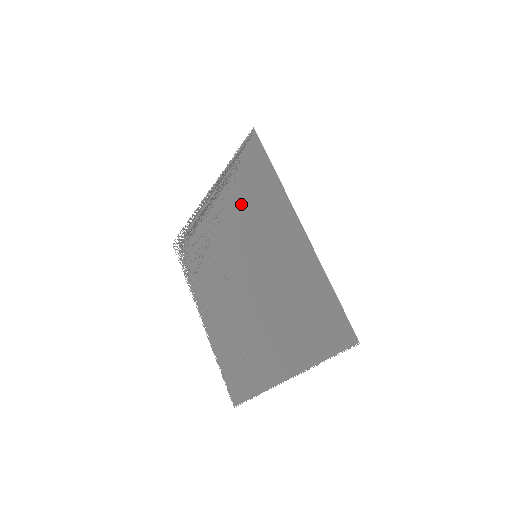
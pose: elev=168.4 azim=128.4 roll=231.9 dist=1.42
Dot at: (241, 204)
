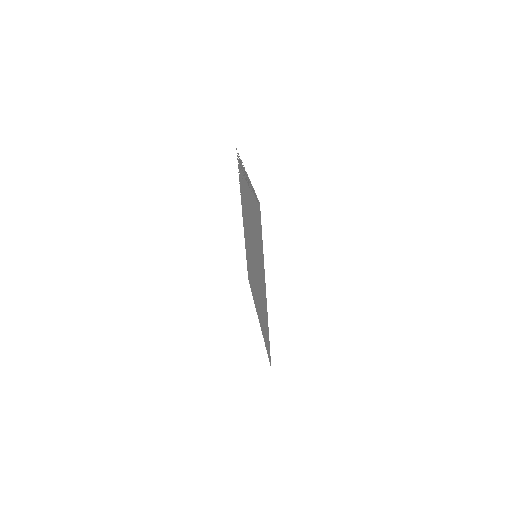
Dot at: (254, 220)
